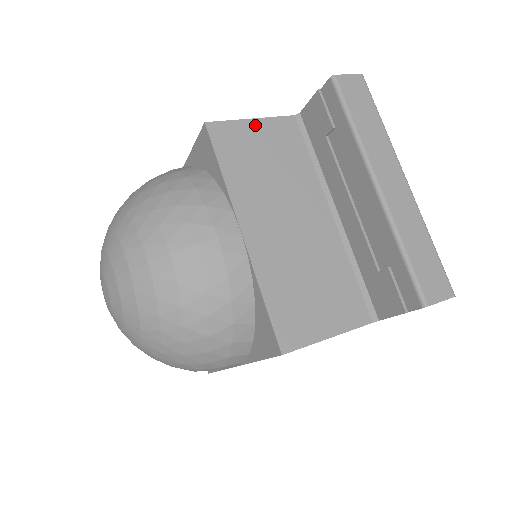
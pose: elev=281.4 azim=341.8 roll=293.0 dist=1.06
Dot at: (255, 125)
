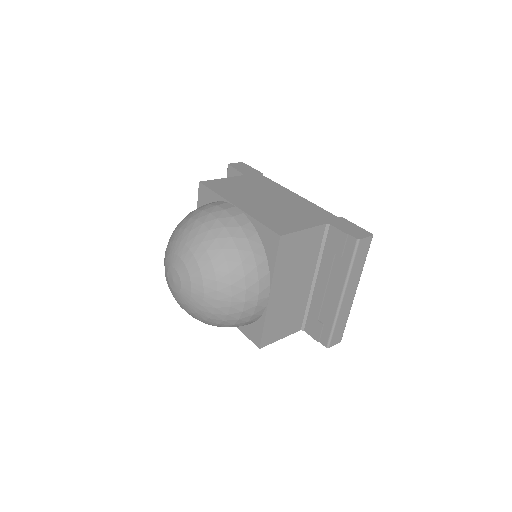
Dot at: (304, 234)
